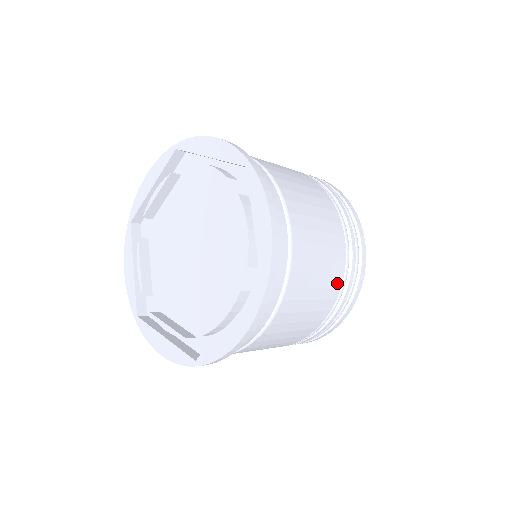
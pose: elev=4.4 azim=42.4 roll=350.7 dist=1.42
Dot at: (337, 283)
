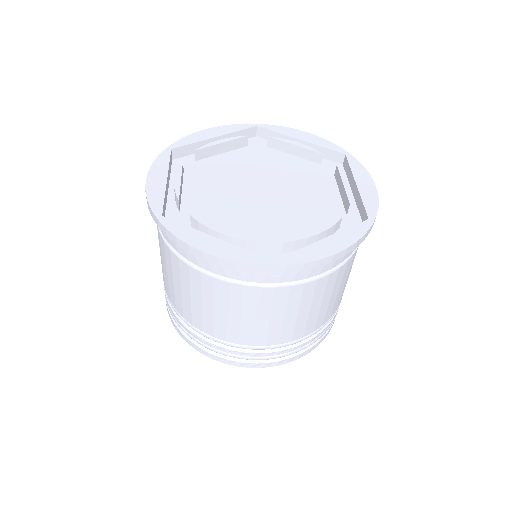
Dot at: occluded
